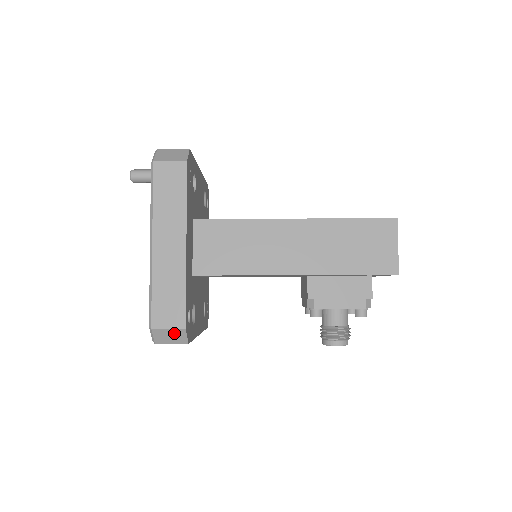
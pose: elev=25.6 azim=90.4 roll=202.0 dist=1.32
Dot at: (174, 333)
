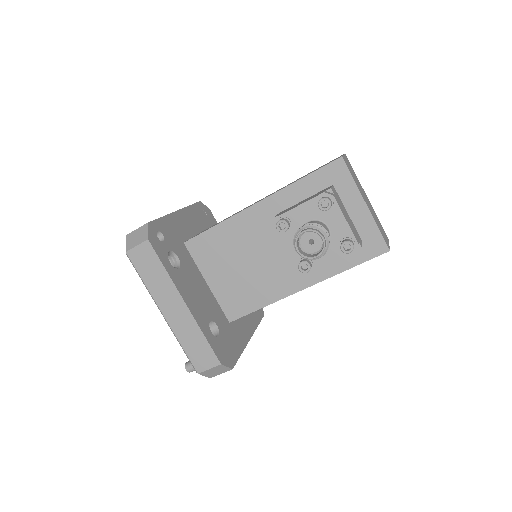
Dot at: (140, 232)
